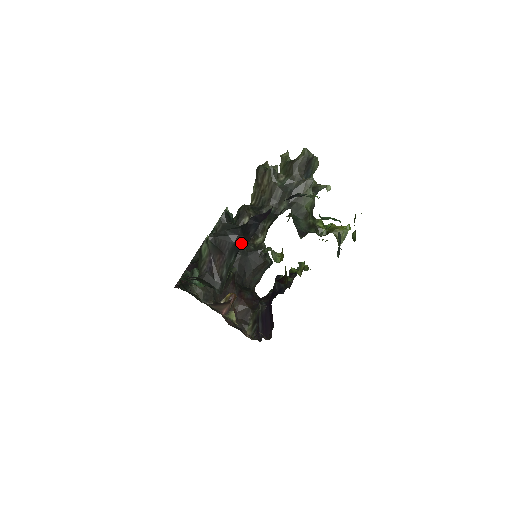
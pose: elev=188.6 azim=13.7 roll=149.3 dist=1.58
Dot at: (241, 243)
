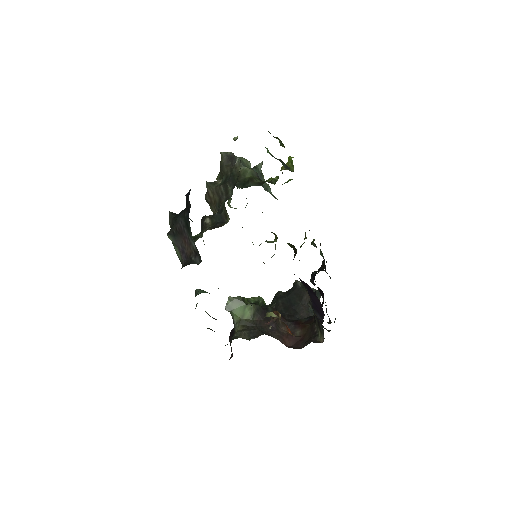
Dot at: (187, 211)
